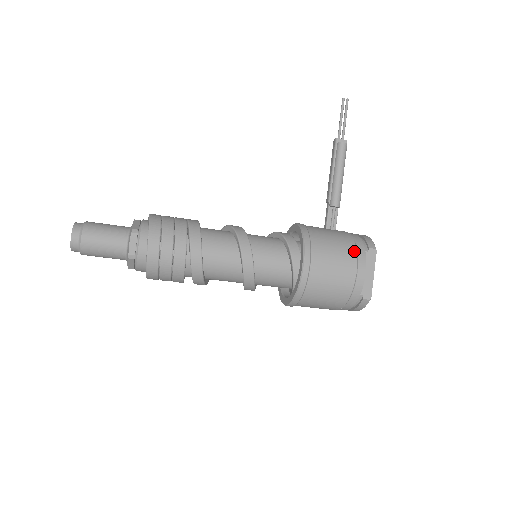
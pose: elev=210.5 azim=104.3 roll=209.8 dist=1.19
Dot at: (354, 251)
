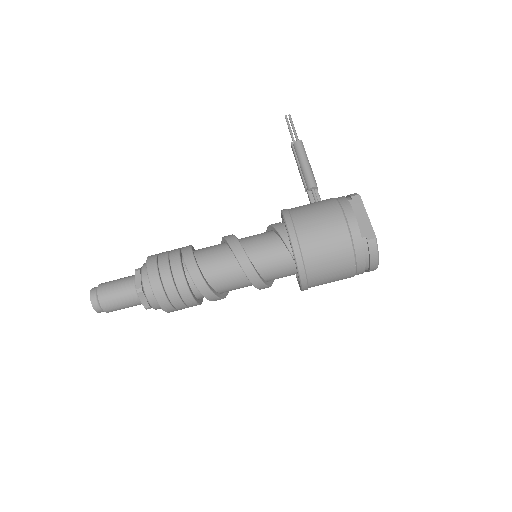
Dot at: (335, 203)
